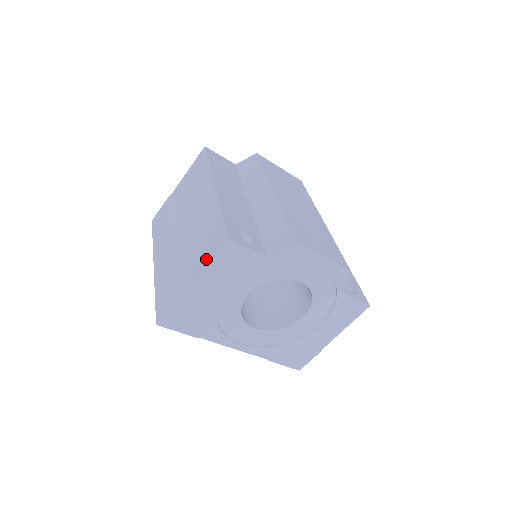
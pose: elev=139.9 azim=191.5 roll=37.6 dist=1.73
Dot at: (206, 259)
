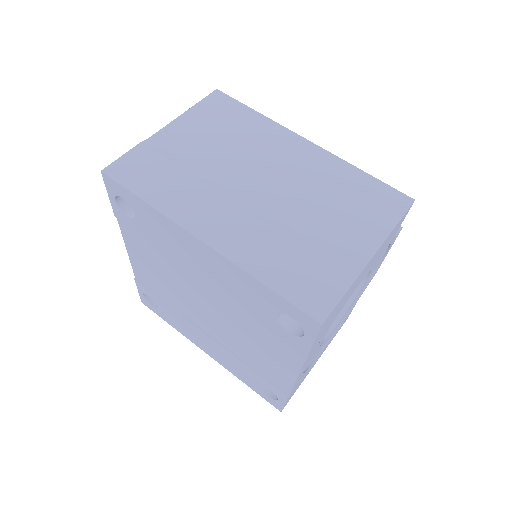
Dot at: (386, 223)
